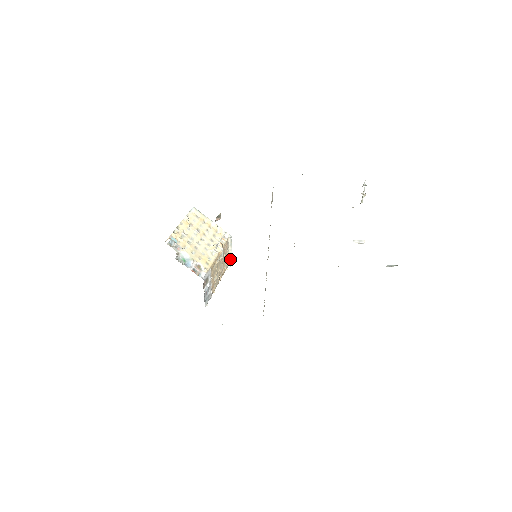
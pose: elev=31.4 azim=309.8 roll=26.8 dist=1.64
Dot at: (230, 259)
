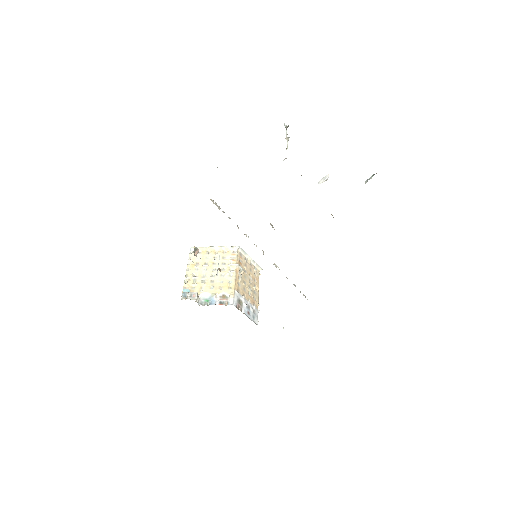
Dot at: (256, 264)
